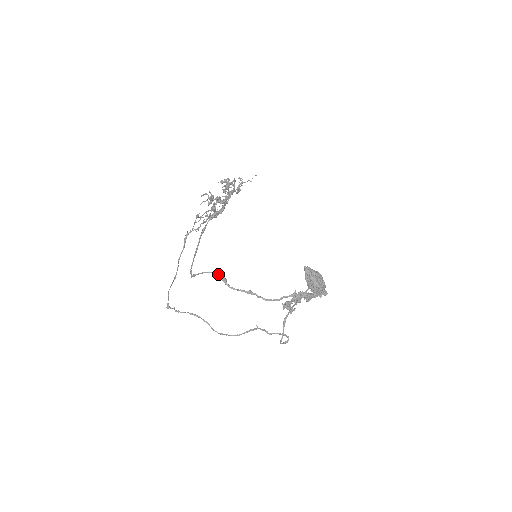
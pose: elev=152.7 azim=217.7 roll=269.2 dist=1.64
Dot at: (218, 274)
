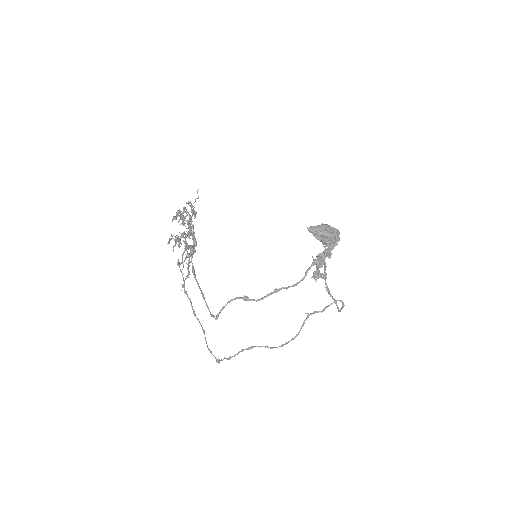
Dot at: (237, 298)
